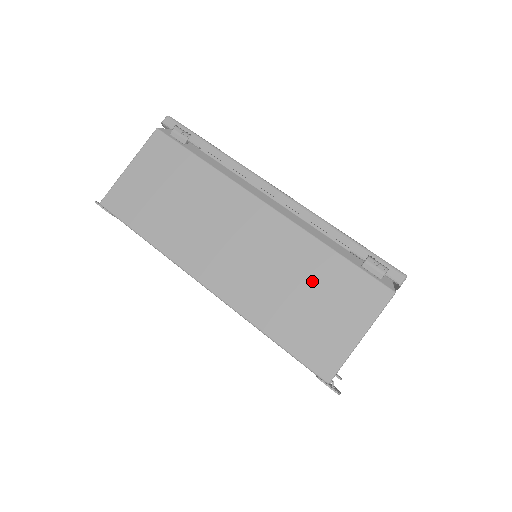
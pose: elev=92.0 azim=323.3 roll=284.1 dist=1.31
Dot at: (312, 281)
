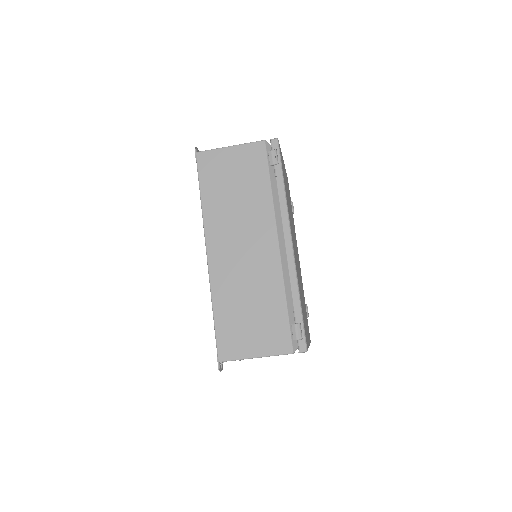
Dot at: (260, 307)
